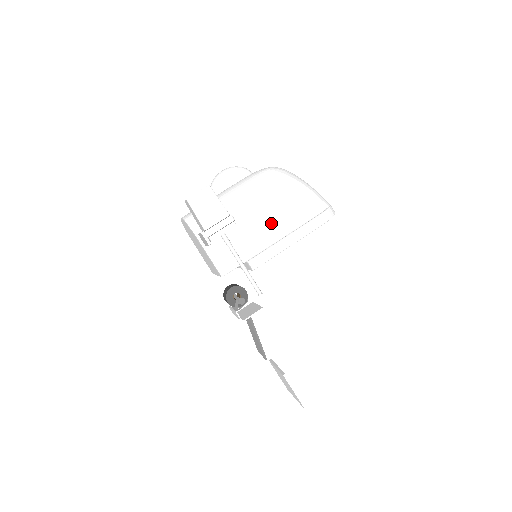
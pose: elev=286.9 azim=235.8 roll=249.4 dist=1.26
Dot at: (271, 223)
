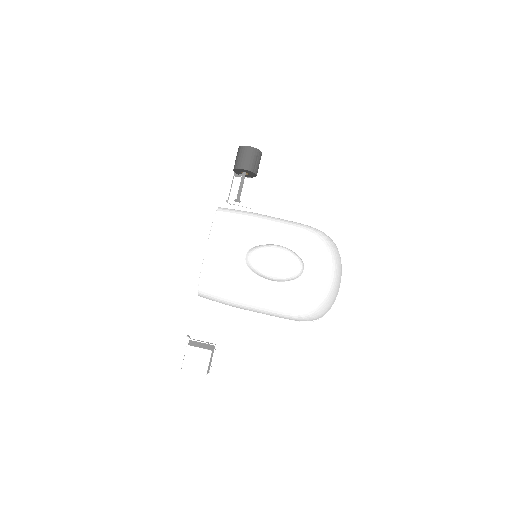
Dot at: occluded
